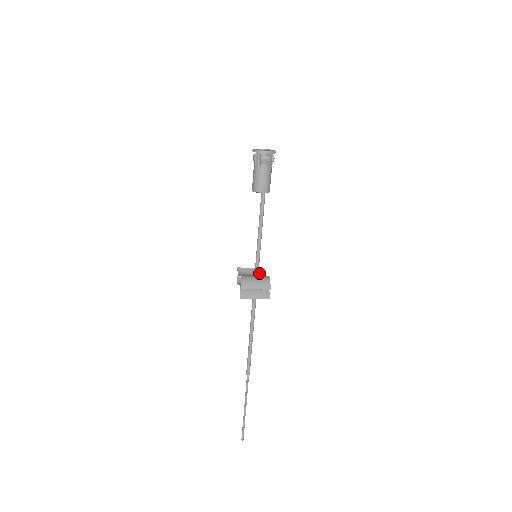
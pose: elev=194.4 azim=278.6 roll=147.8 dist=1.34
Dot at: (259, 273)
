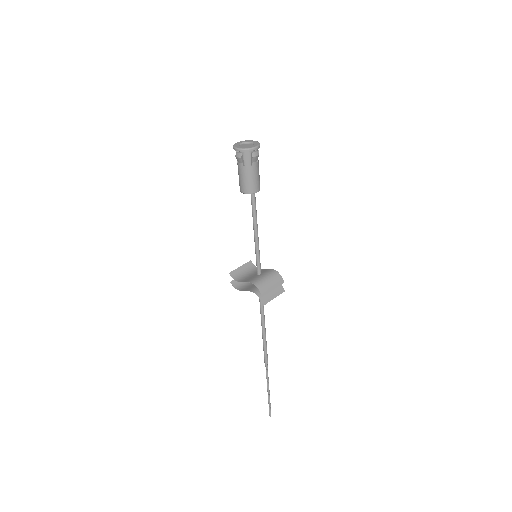
Dot at: (250, 268)
